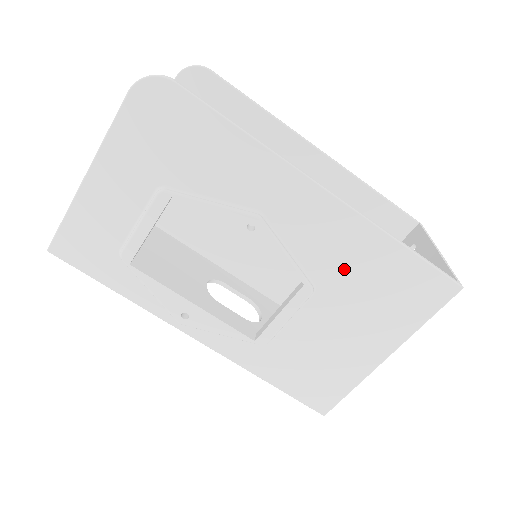
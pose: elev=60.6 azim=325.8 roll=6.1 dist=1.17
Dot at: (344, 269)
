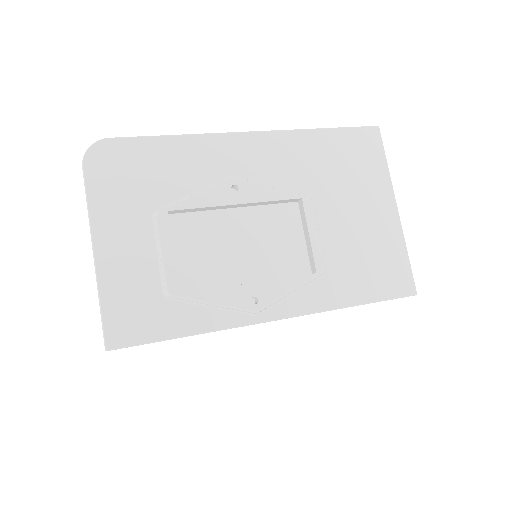
Dot at: (312, 171)
